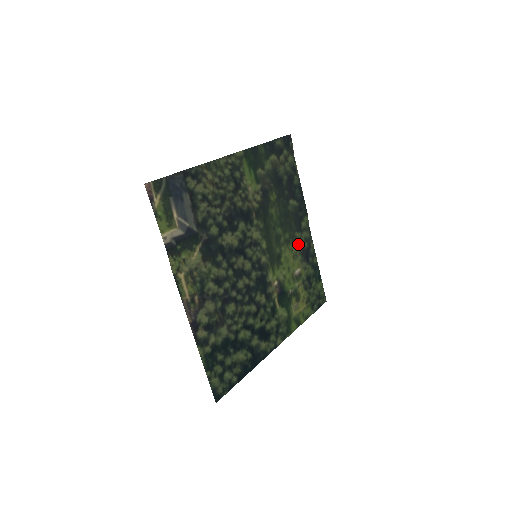
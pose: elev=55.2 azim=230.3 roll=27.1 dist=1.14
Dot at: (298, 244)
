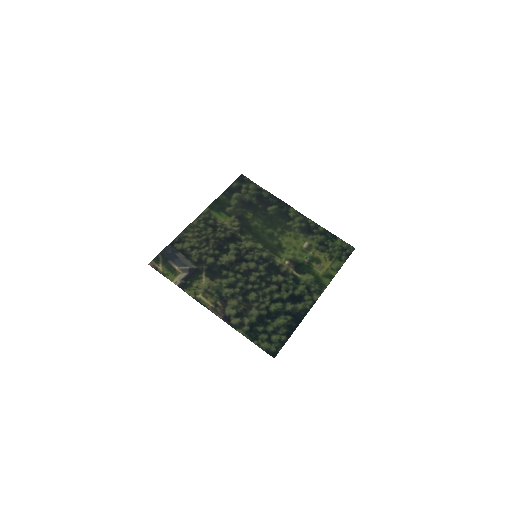
Dot at: (294, 229)
